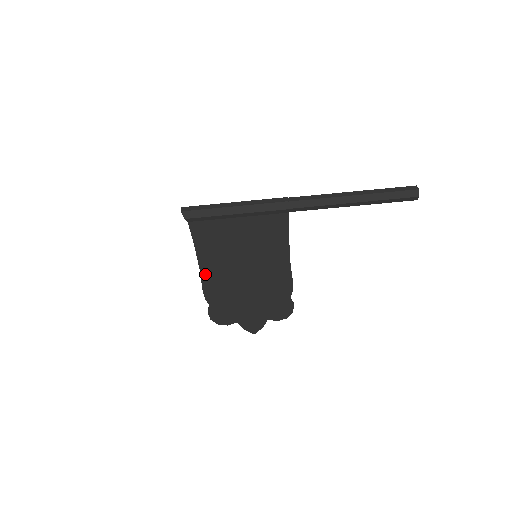
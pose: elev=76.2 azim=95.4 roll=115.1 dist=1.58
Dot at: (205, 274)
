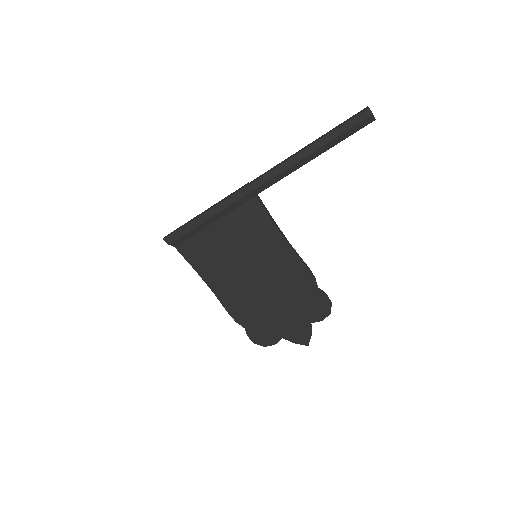
Dot at: (220, 295)
